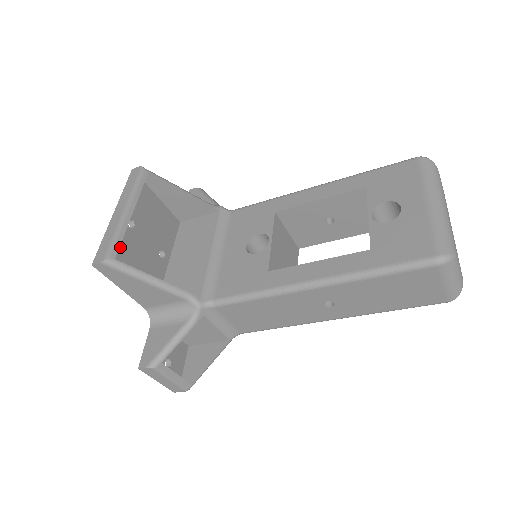
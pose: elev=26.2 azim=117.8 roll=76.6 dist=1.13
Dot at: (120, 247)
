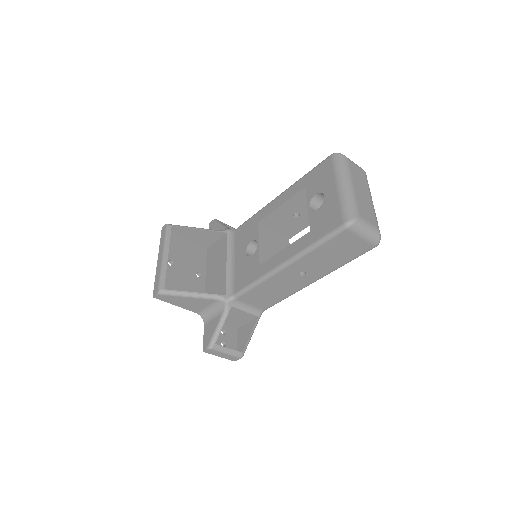
Dot at: (167, 280)
